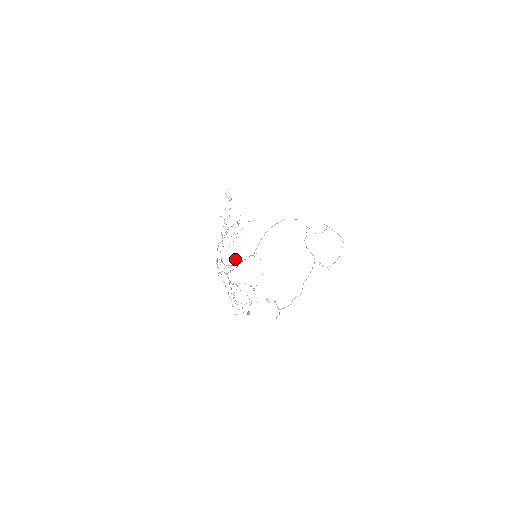
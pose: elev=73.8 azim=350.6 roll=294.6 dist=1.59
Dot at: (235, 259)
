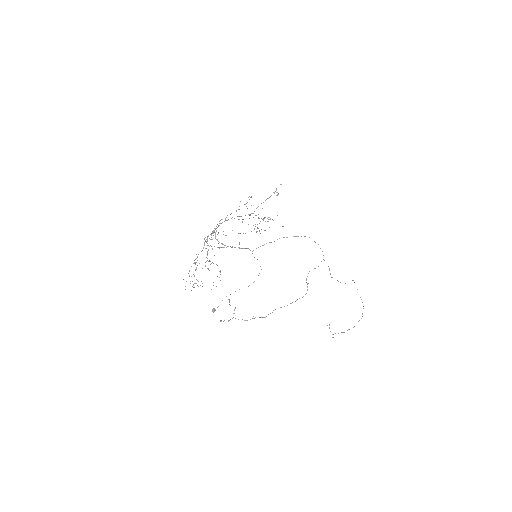
Dot at: occluded
